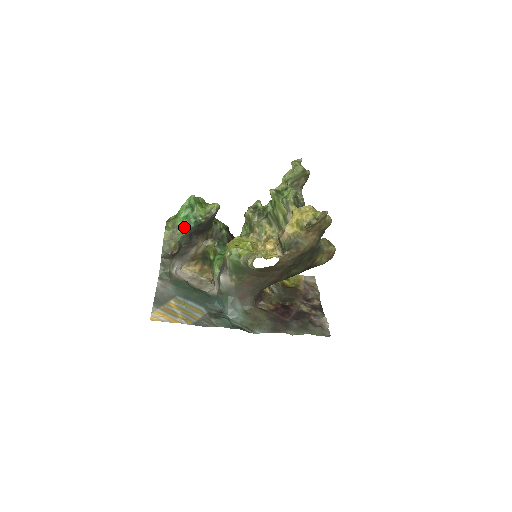
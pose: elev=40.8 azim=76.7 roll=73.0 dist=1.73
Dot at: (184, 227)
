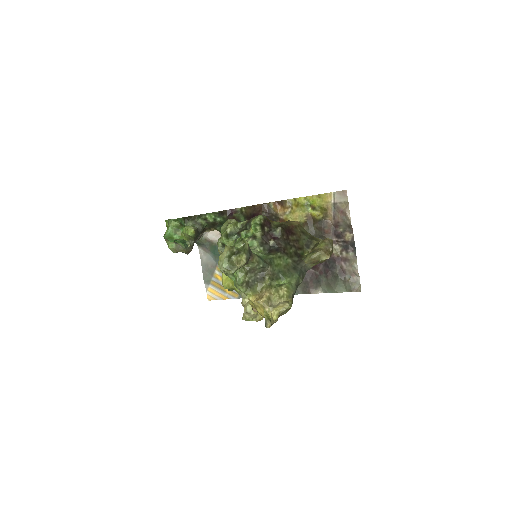
Dot at: occluded
